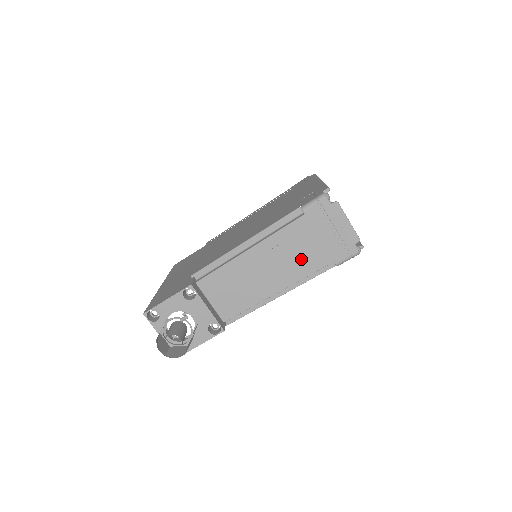
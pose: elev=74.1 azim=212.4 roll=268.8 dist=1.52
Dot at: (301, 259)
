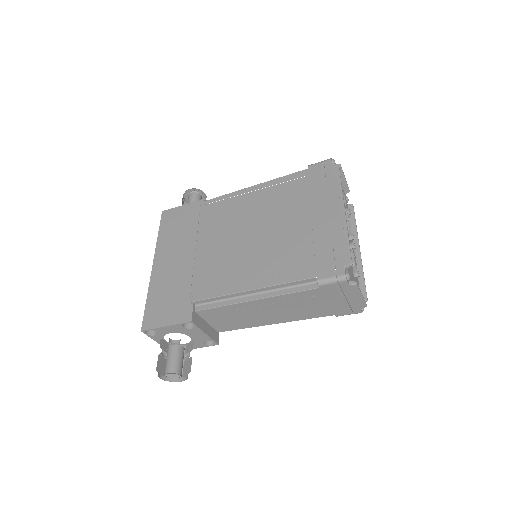
Dot at: (304, 311)
